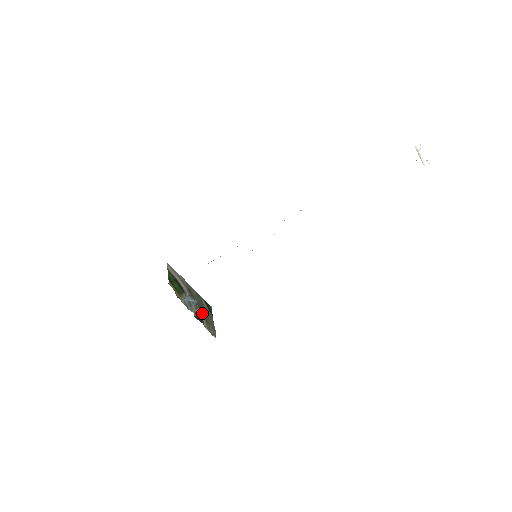
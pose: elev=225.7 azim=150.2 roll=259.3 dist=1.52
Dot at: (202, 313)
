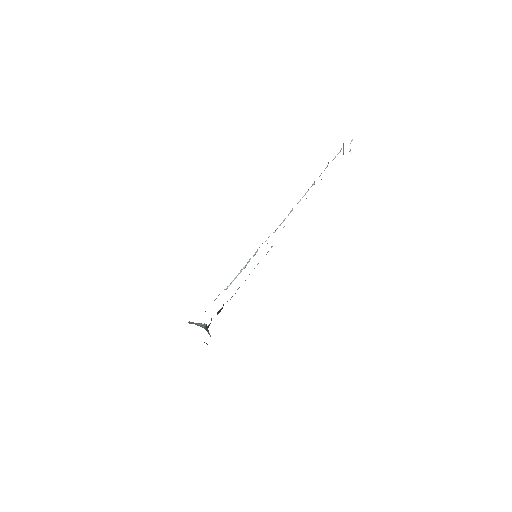
Dot at: occluded
